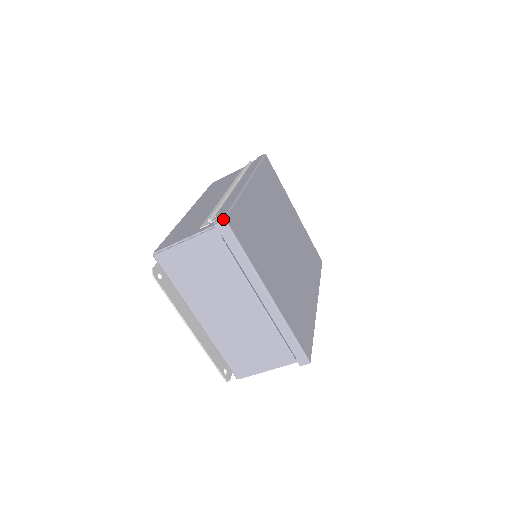
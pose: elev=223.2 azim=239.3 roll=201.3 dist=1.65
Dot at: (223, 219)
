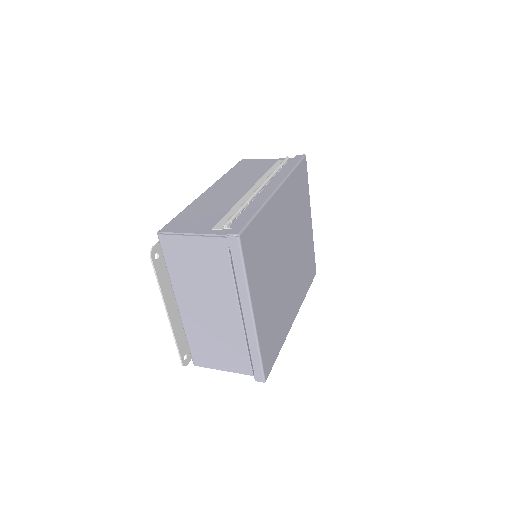
Dot at: (237, 235)
